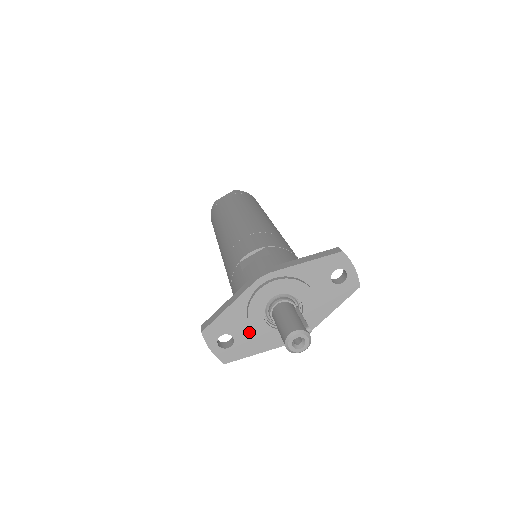
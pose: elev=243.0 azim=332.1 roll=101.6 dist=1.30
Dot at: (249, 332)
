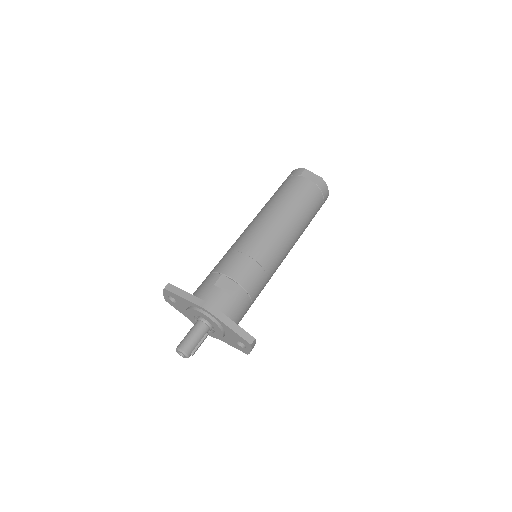
Dot at: (185, 309)
